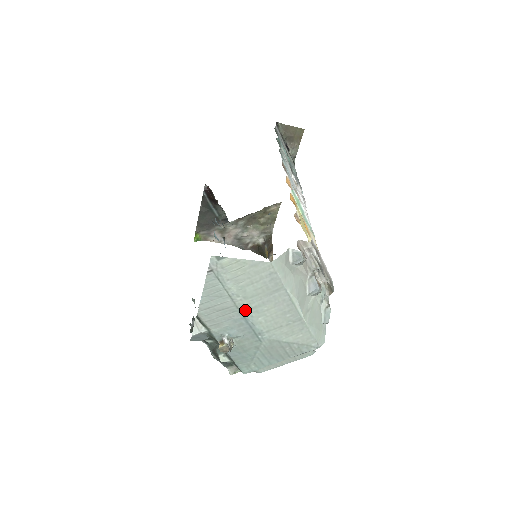
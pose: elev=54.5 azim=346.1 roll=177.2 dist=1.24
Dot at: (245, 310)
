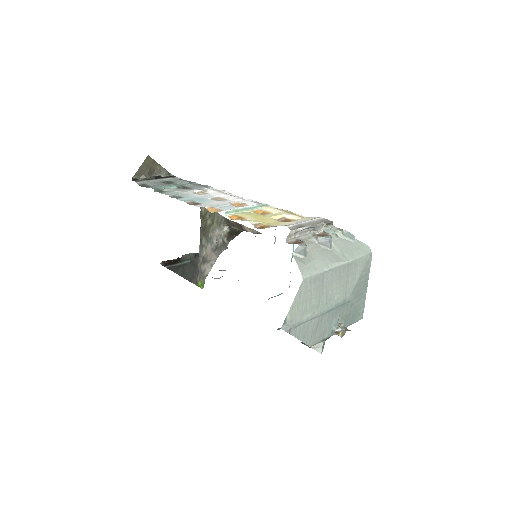
Dot at: (325, 309)
